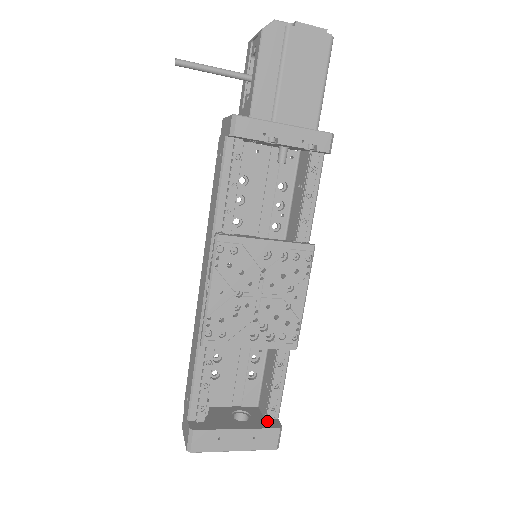
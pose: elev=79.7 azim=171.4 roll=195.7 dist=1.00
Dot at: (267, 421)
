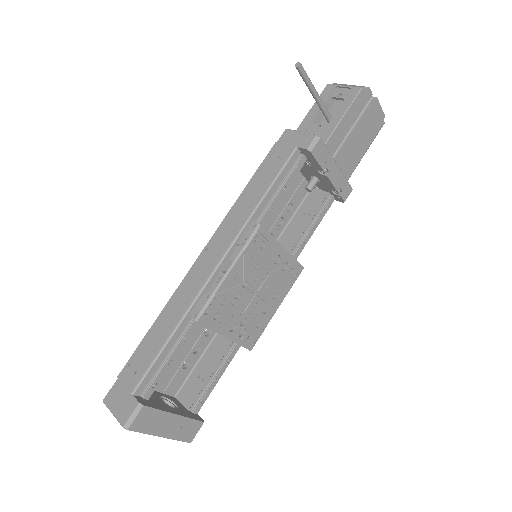
Dot at: (191, 413)
